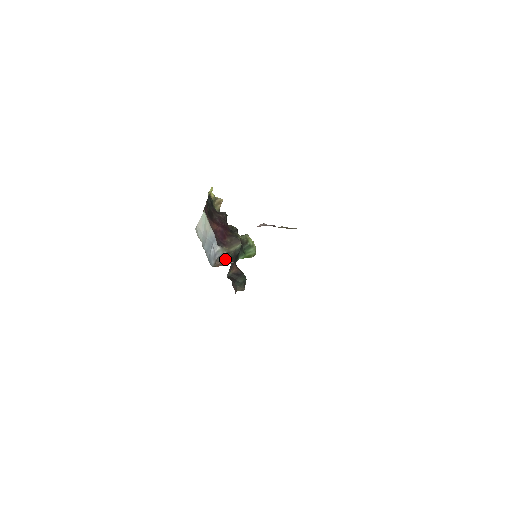
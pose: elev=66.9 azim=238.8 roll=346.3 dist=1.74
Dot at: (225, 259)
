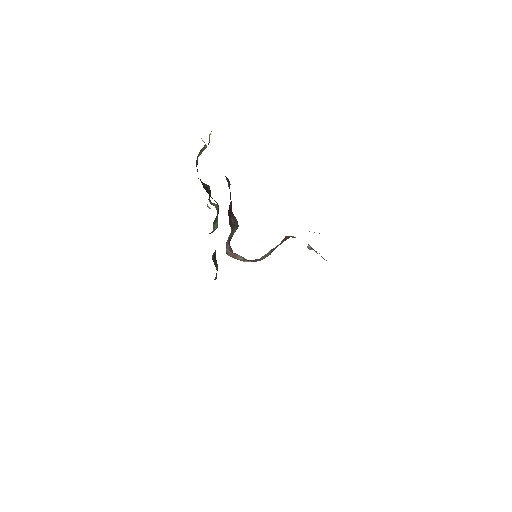
Dot at: (230, 246)
